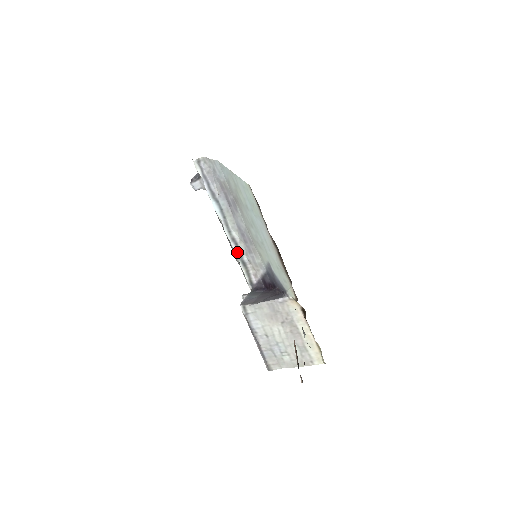
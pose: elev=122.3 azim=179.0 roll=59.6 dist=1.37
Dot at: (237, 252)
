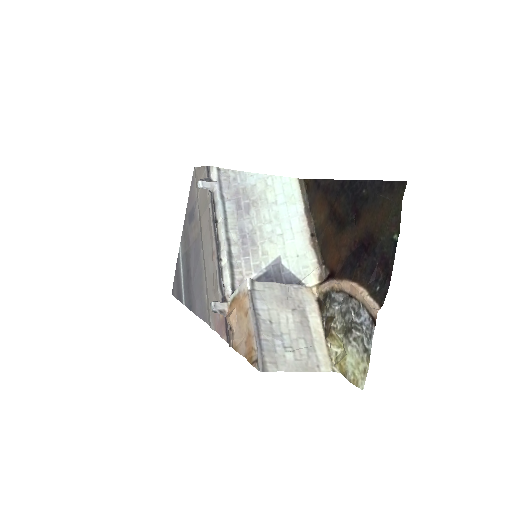
Dot at: (228, 252)
